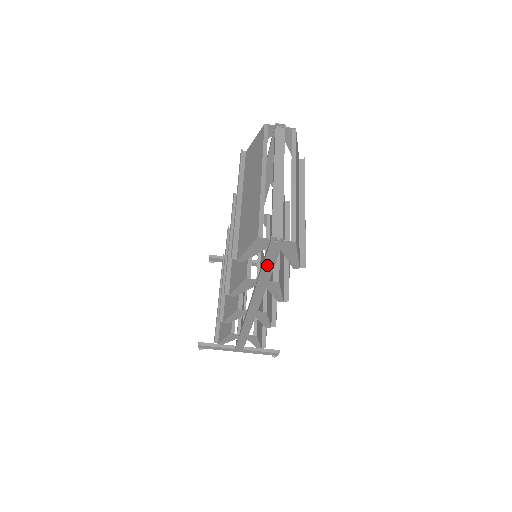
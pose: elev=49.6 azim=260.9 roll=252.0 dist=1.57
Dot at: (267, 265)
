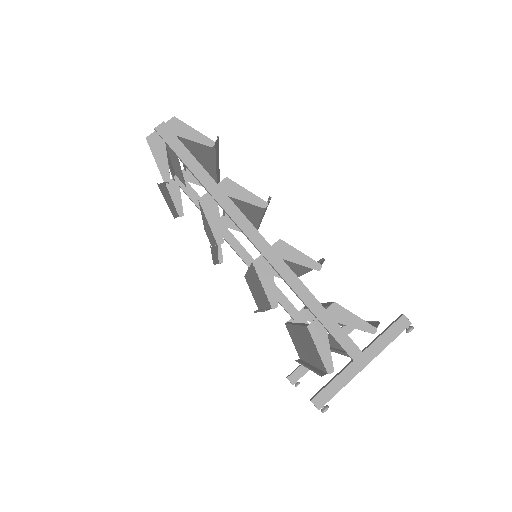
Dot at: (186, 160)
